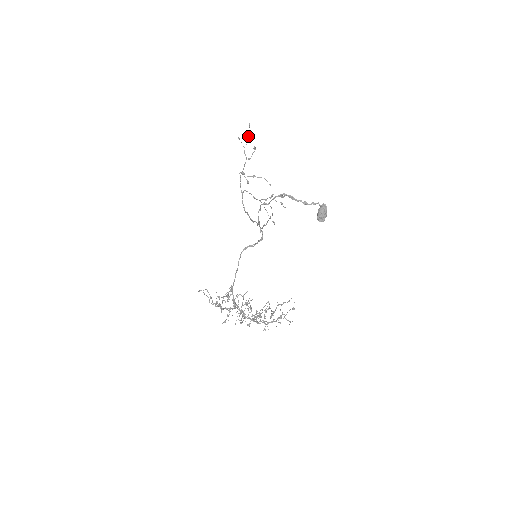
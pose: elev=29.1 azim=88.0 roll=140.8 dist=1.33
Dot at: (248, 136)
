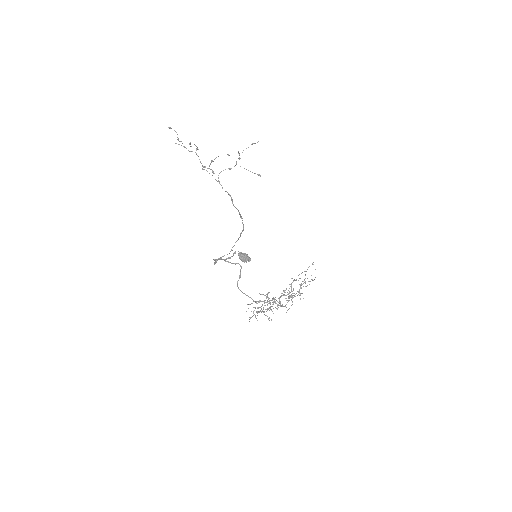
Dot at: (178, 140)
